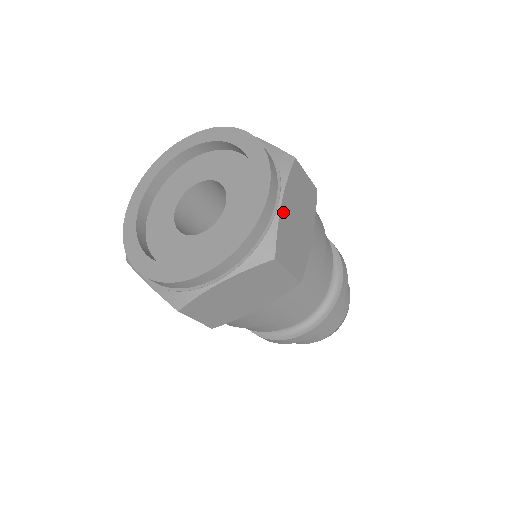
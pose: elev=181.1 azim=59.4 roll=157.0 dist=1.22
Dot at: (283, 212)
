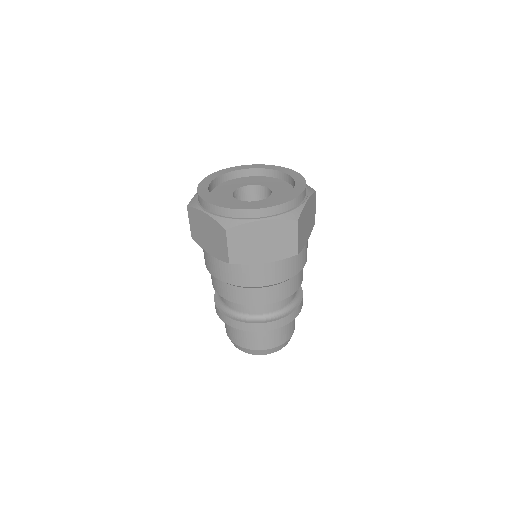
Dot at: (306, 206)
